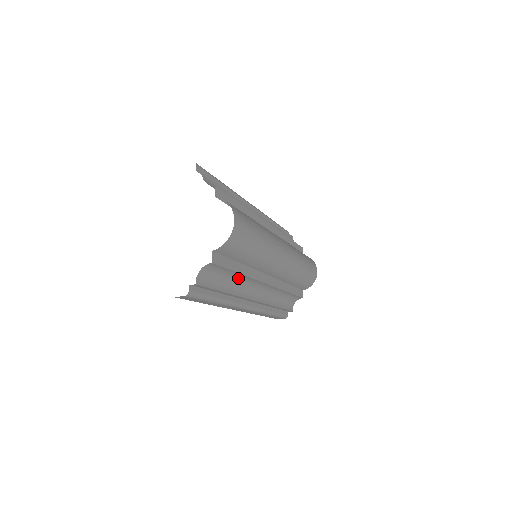
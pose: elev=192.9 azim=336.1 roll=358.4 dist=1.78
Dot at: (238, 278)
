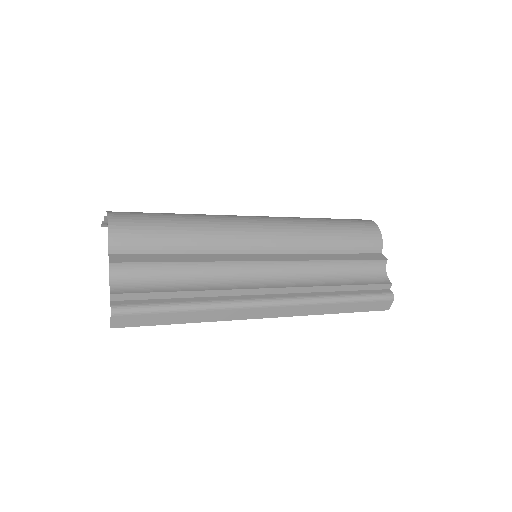
Dot at: (197, 271)
